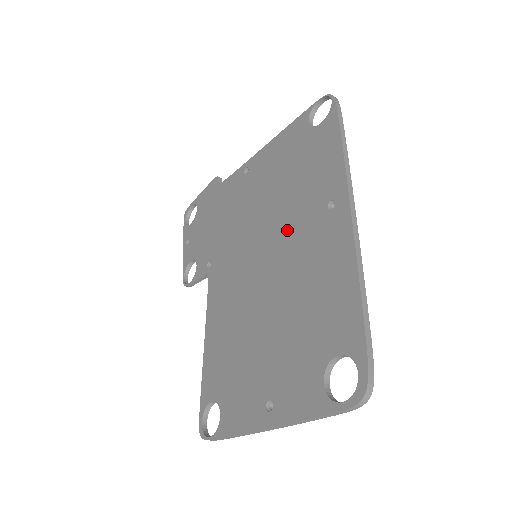
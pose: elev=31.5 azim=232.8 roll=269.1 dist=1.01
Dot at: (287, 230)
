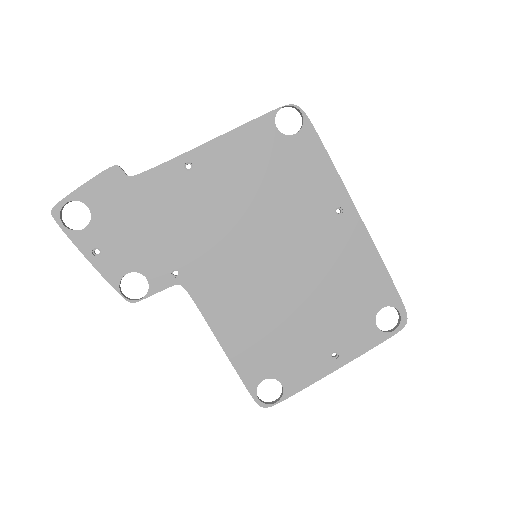
Dot at: (295, 232)
